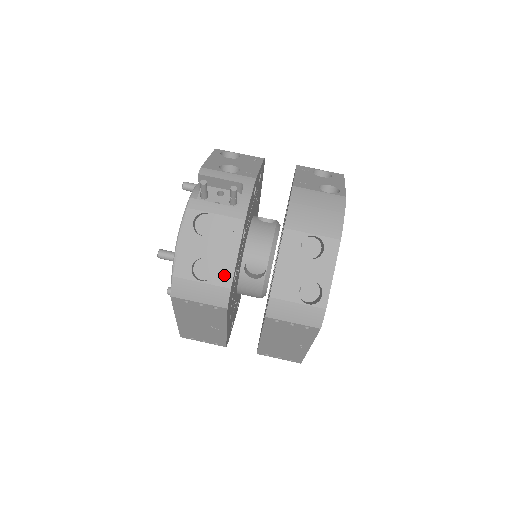
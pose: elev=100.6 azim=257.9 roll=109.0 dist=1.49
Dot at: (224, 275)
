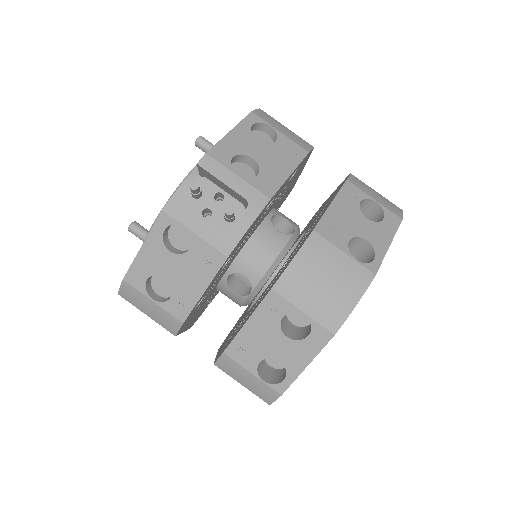
Dot at: (181, 306)
